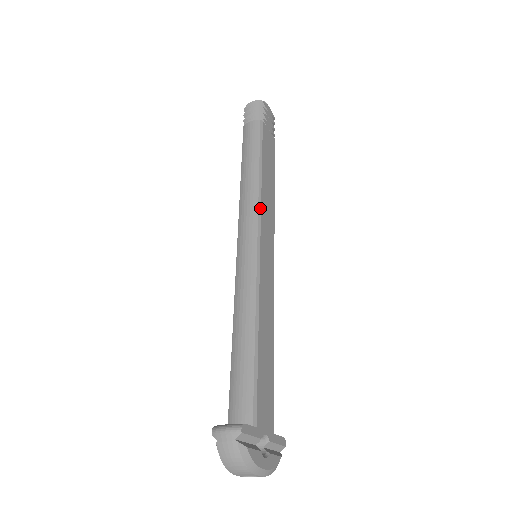
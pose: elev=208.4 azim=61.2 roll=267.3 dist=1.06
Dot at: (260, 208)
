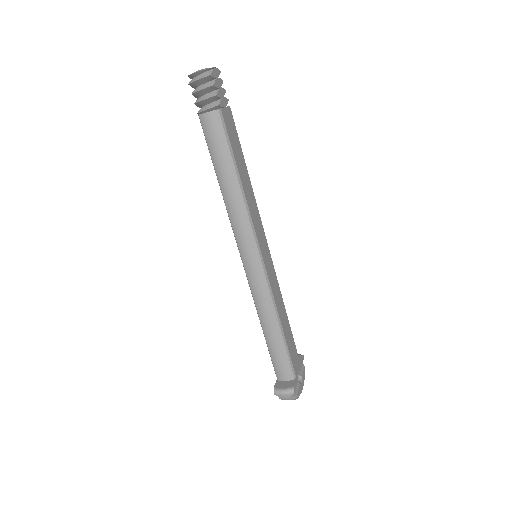
Dot at: (252, 224)
